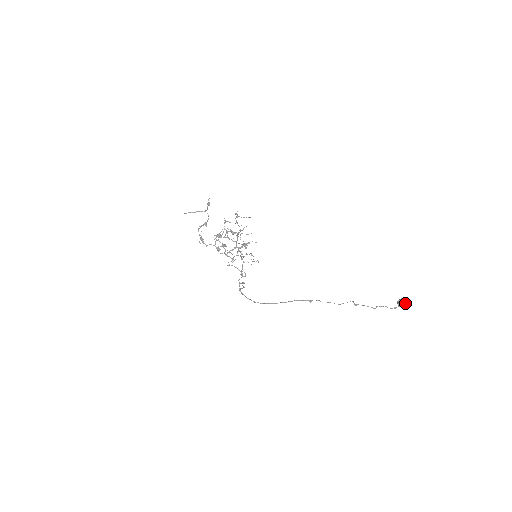
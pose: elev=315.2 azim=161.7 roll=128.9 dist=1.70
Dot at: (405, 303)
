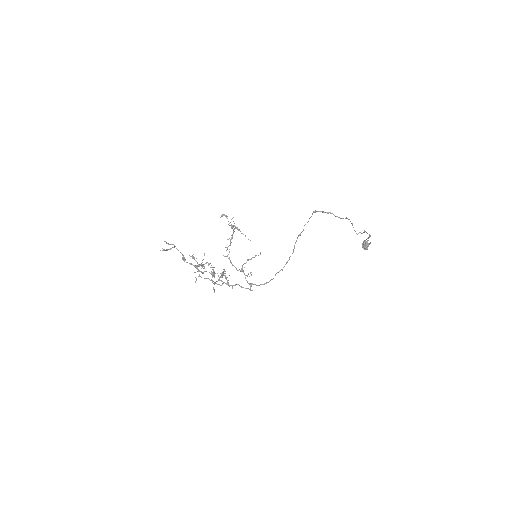
Dot at: occluded
